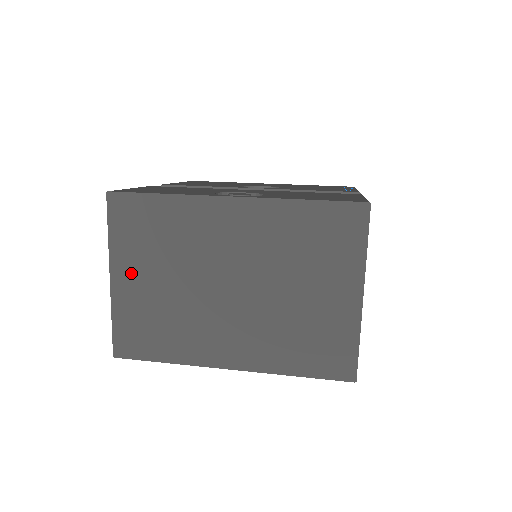
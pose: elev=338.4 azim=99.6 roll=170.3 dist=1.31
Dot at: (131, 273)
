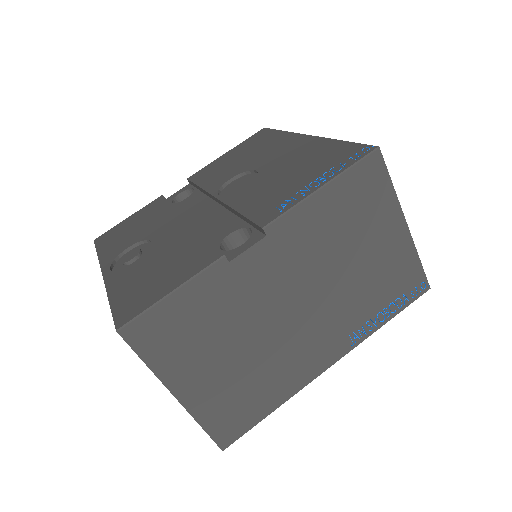
Dot at: occluded
